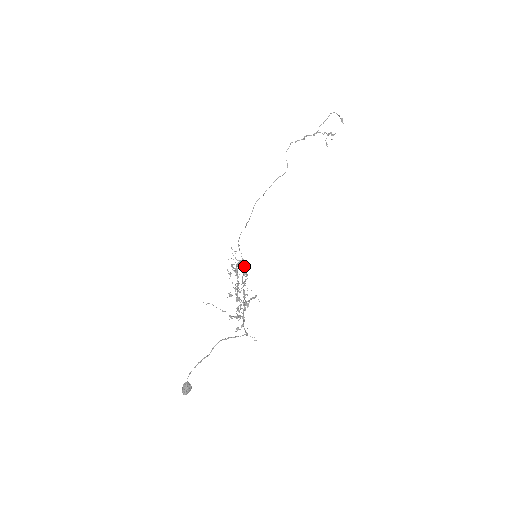
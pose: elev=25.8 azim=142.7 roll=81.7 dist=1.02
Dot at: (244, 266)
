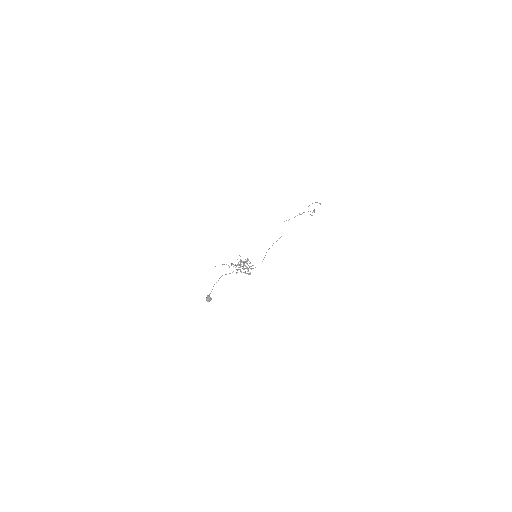
Dot at: occluded
